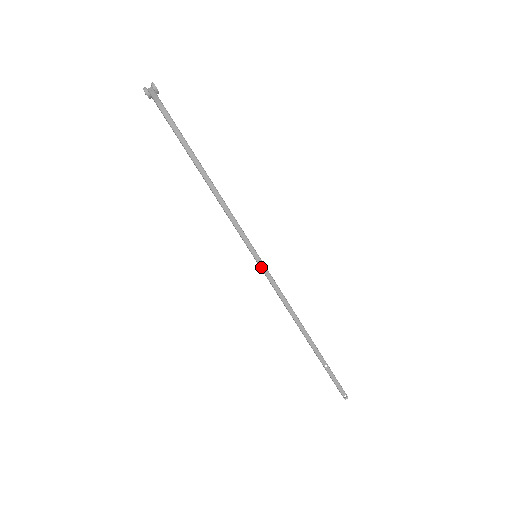
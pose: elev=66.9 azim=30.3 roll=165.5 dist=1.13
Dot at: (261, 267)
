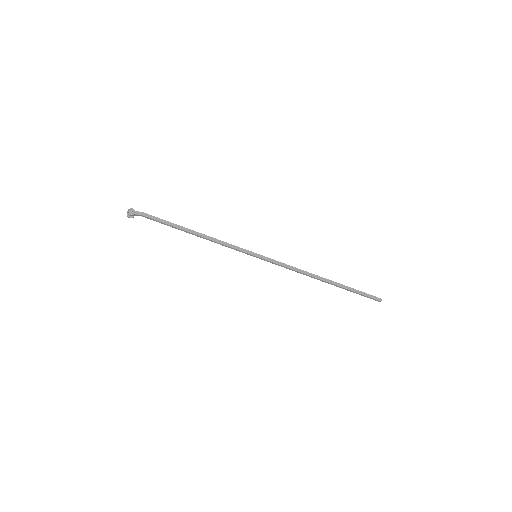
Dot at: occluded
